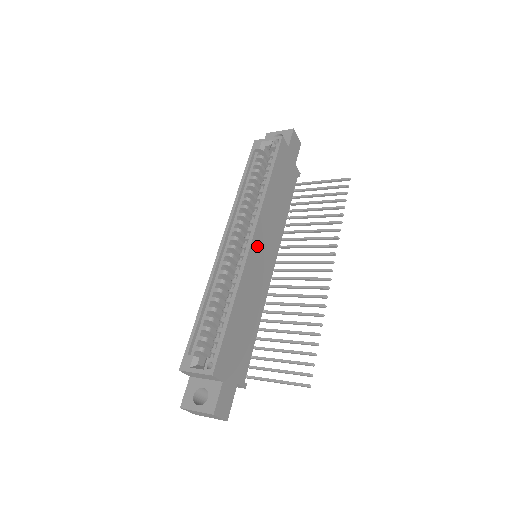
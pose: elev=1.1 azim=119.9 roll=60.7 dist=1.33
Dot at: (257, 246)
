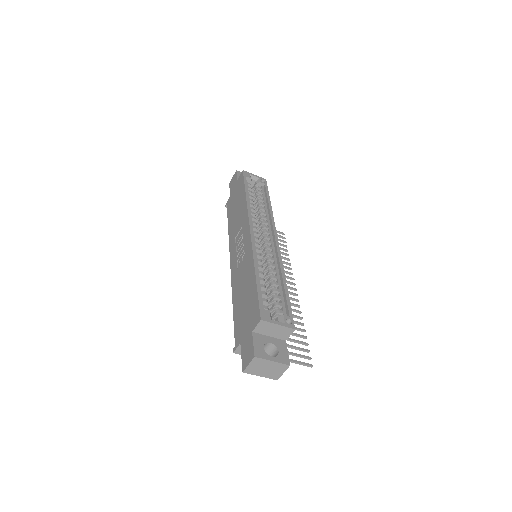
Dot at: occluded
